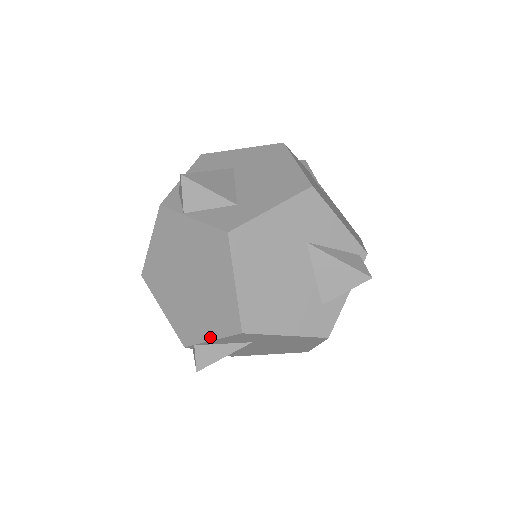
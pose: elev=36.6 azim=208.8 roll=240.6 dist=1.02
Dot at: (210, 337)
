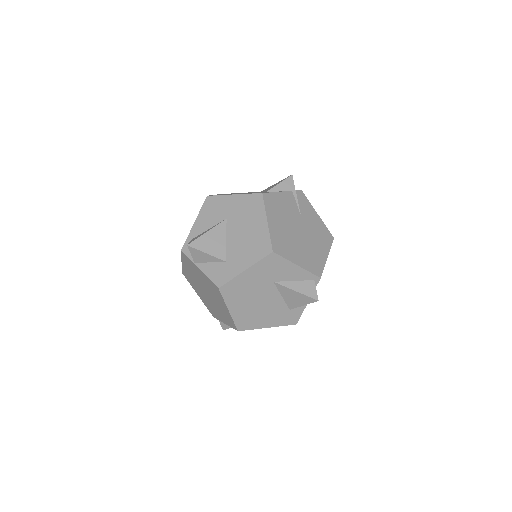
Dot at: (224, 322)
